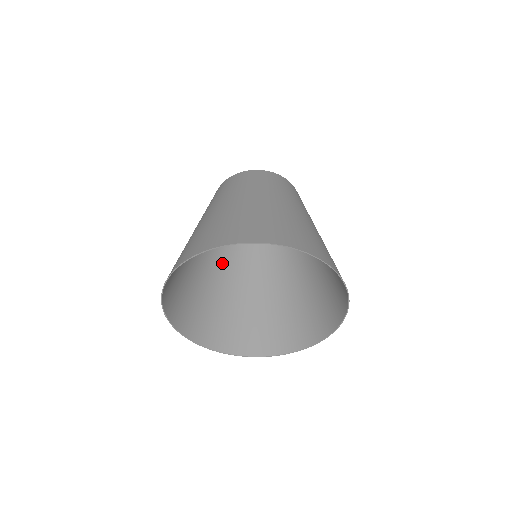
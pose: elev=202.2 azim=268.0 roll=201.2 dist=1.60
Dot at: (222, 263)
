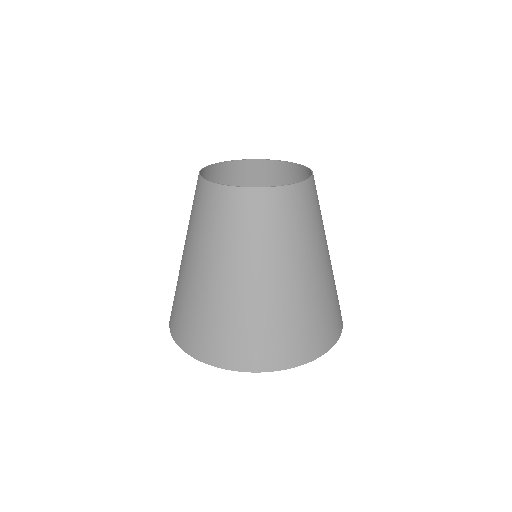
Dot at: occluded
